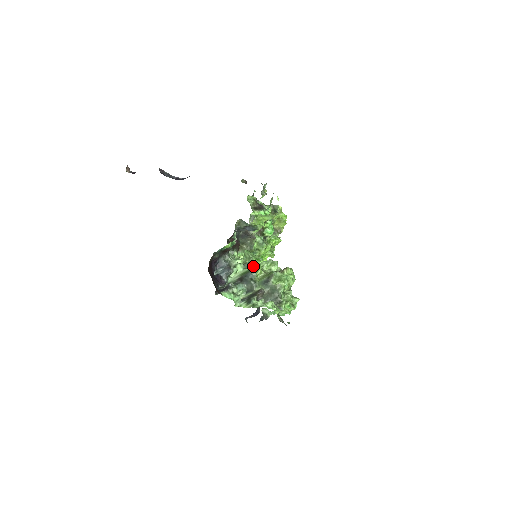
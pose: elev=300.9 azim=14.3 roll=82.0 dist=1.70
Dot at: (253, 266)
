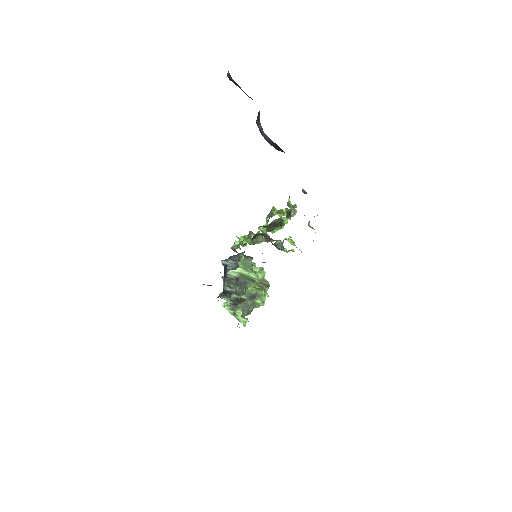
Dot at: (254, 275)
